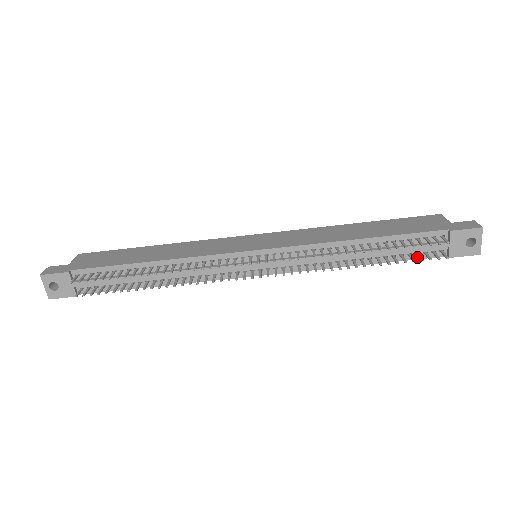
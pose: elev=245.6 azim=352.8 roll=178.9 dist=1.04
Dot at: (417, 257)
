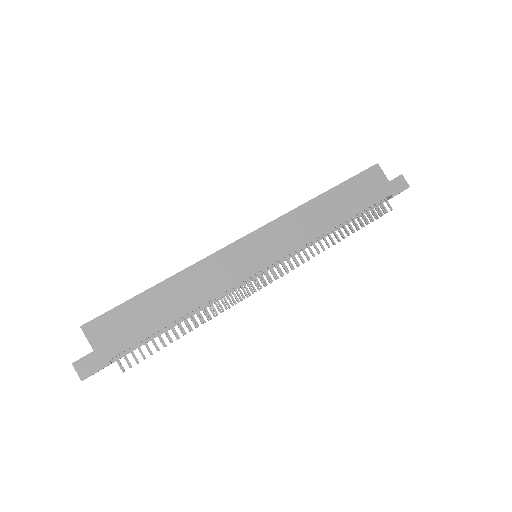
Dot at: occluded
